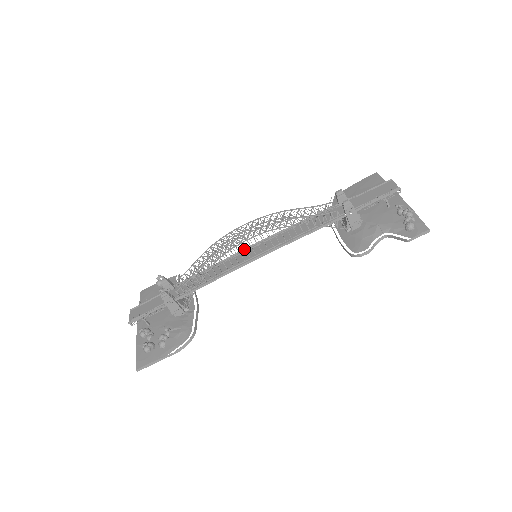
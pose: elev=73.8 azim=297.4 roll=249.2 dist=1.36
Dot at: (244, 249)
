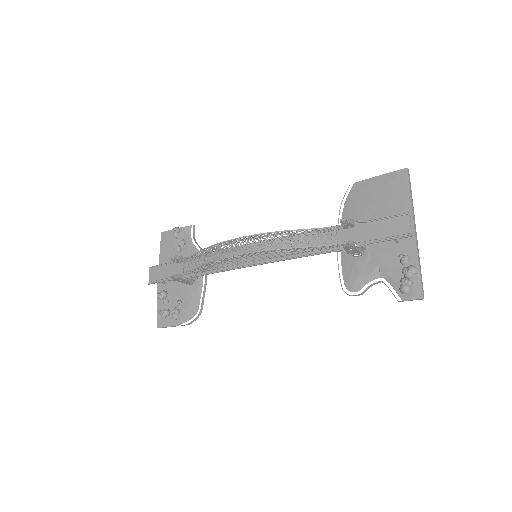
Dot at: occluded
